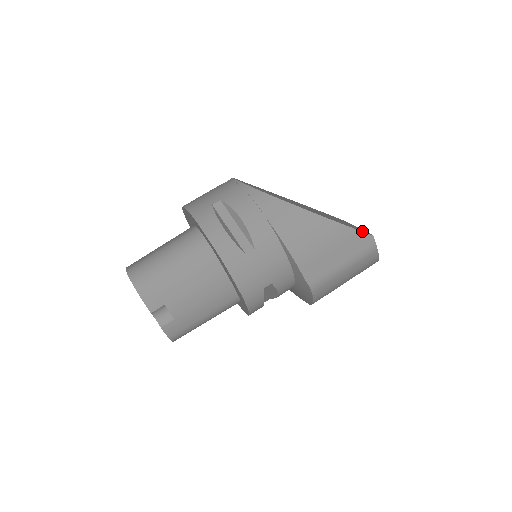
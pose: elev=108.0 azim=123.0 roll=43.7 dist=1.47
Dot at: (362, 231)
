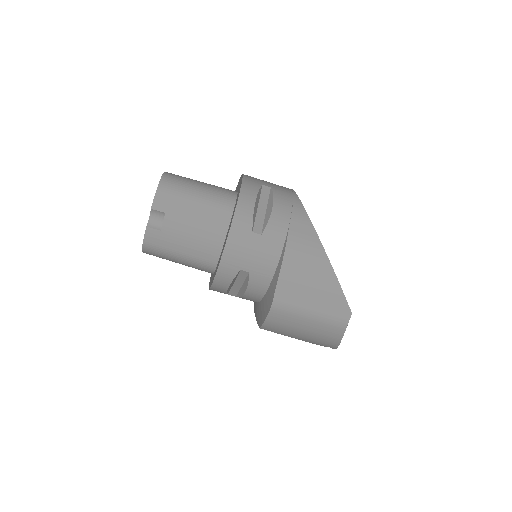
Dot at: occluded
